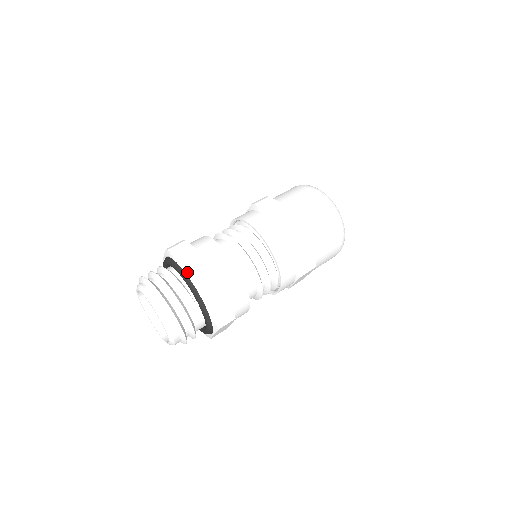
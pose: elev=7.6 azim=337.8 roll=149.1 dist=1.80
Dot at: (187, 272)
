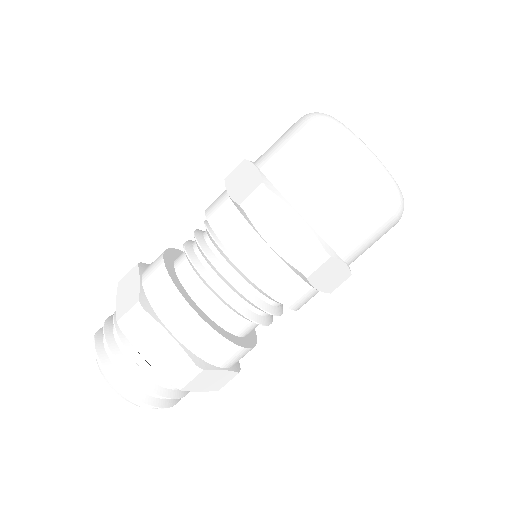
Dot at: occluded
